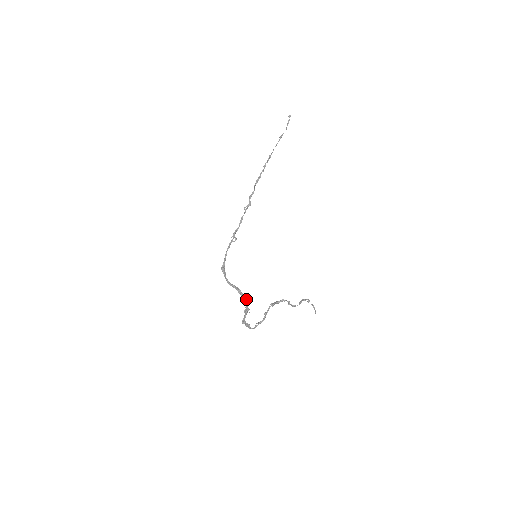
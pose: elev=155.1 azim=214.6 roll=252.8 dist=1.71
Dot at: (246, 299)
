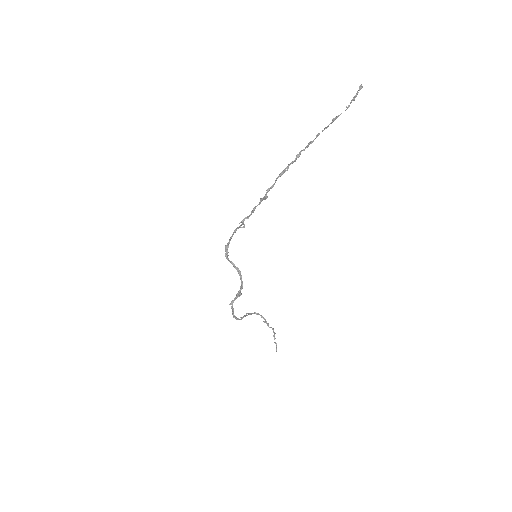
Dot at: occluded
